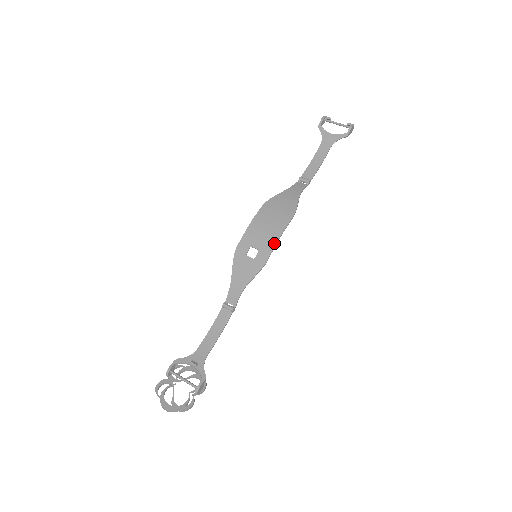
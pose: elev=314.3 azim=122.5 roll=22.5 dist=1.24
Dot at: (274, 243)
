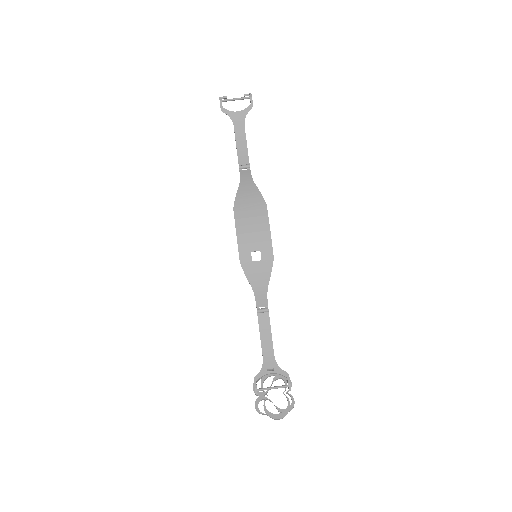
Dot at: (269, 238)
